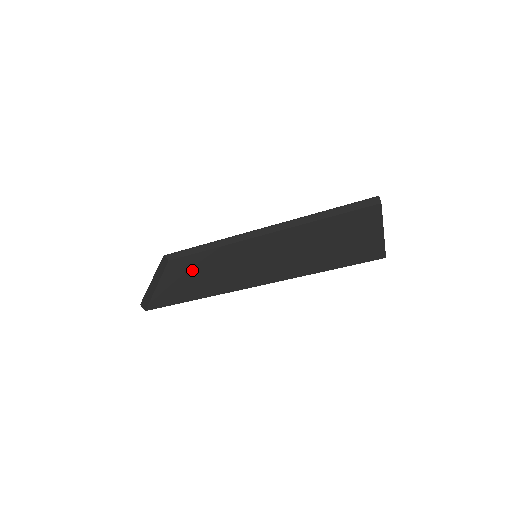
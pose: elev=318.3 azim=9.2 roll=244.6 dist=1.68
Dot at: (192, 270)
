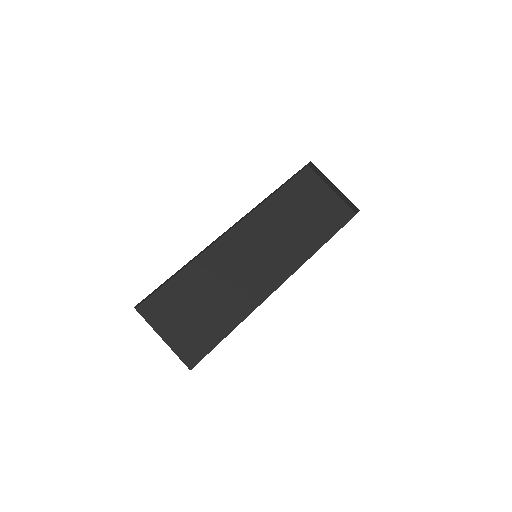
Dot at: (190, 302)
